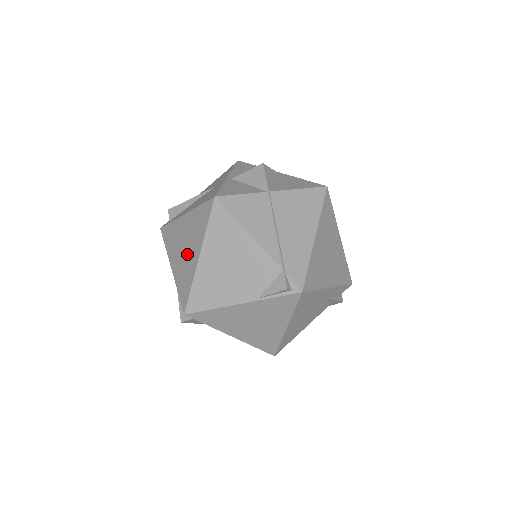
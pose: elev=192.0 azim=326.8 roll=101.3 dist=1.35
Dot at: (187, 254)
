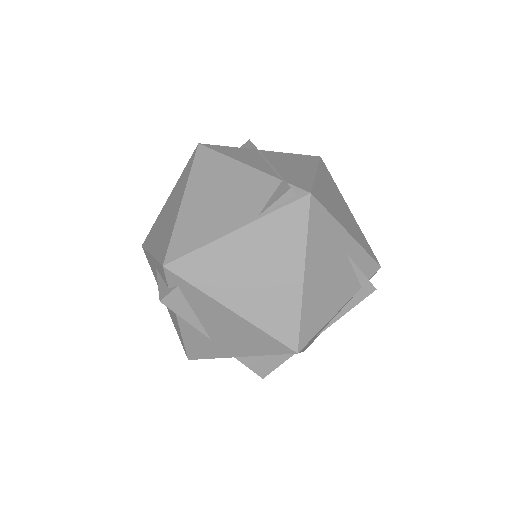
Dot at: (169, 217)
